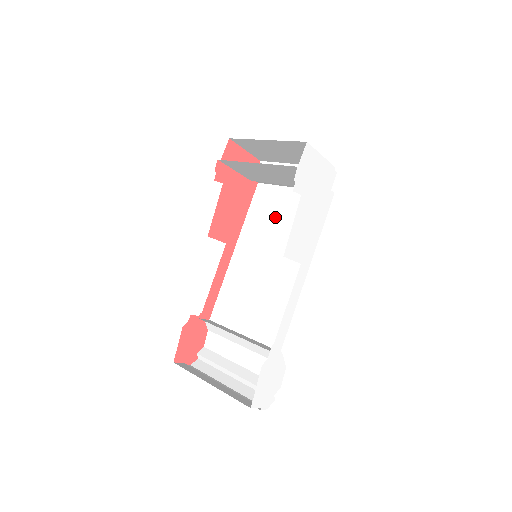
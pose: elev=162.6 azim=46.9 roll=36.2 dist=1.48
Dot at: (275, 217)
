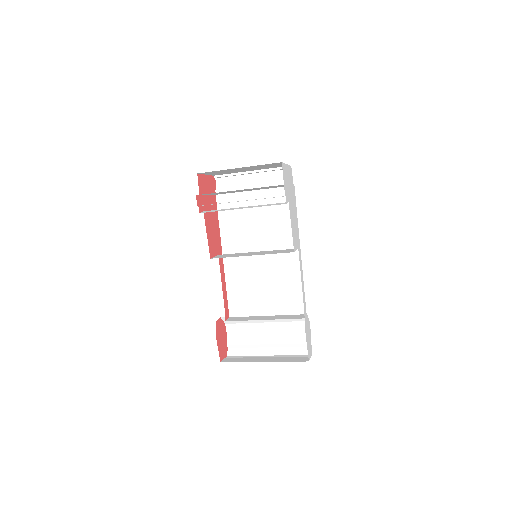
Dot at: (249, 218)
